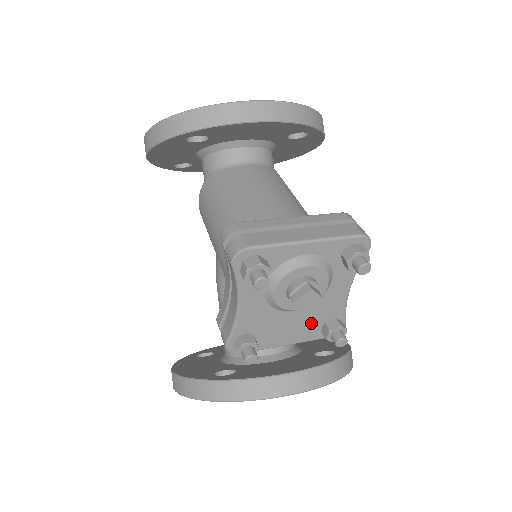
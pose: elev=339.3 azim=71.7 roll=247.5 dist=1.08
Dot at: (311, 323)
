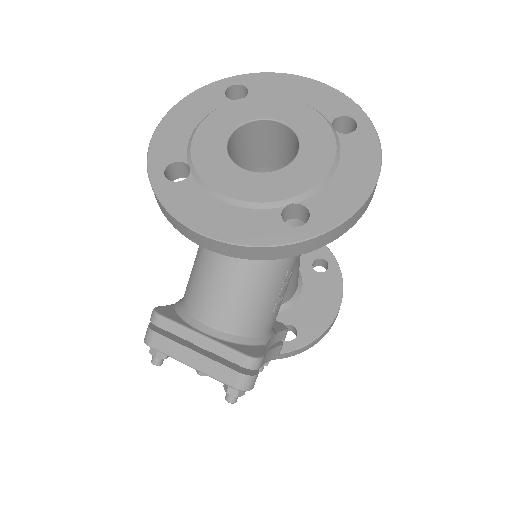
Dot at: occluded
